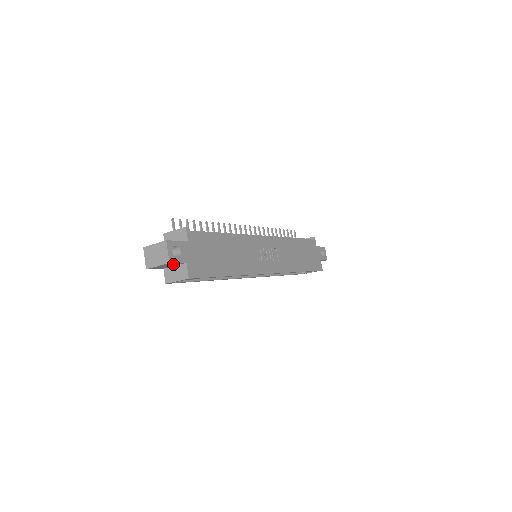
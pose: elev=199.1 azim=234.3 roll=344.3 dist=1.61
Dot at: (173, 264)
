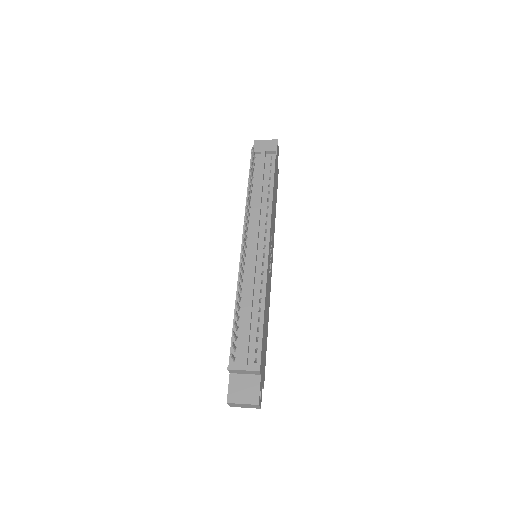
Dot at: occluded
